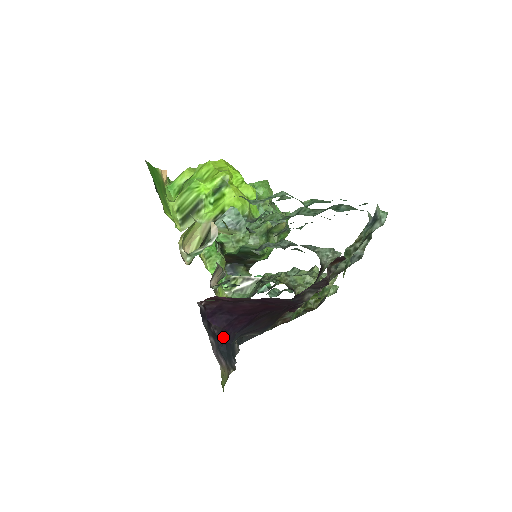
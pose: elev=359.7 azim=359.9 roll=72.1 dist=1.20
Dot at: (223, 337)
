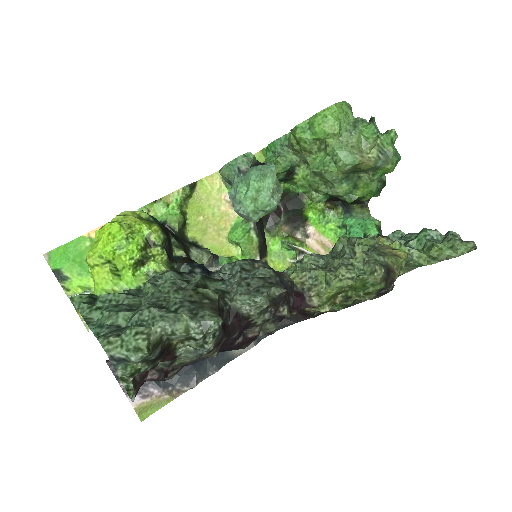
Dot at: occluded
